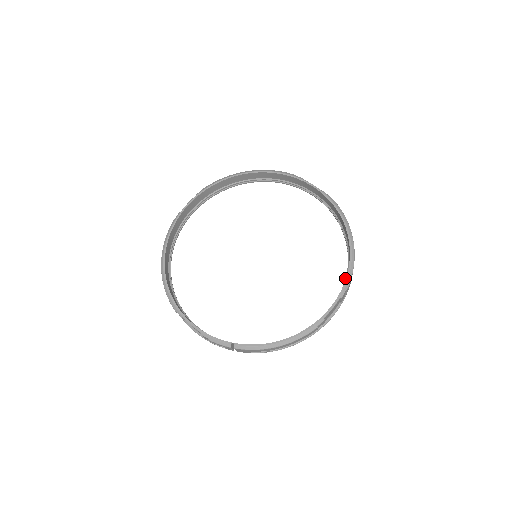
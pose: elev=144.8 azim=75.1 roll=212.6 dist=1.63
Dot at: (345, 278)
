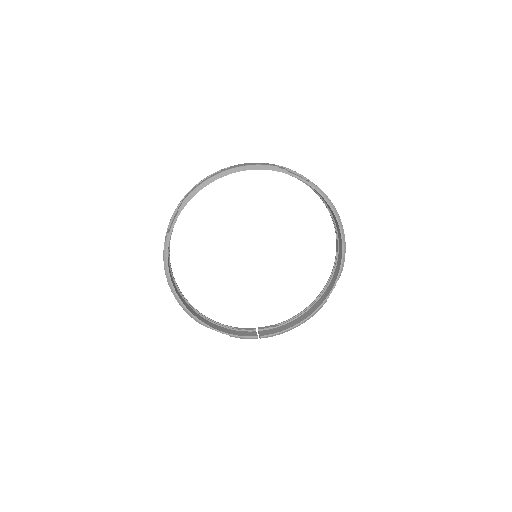
Dot at: (337, 257)
